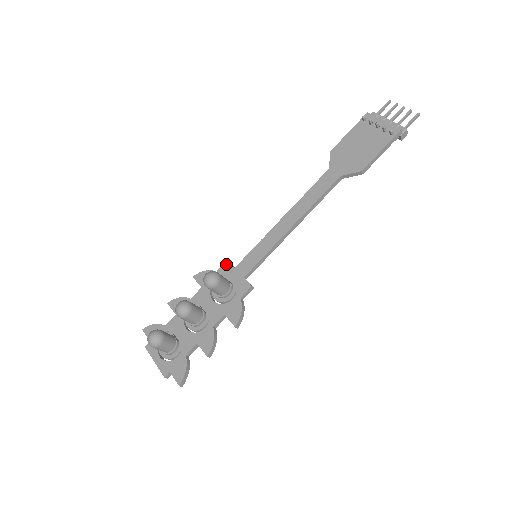
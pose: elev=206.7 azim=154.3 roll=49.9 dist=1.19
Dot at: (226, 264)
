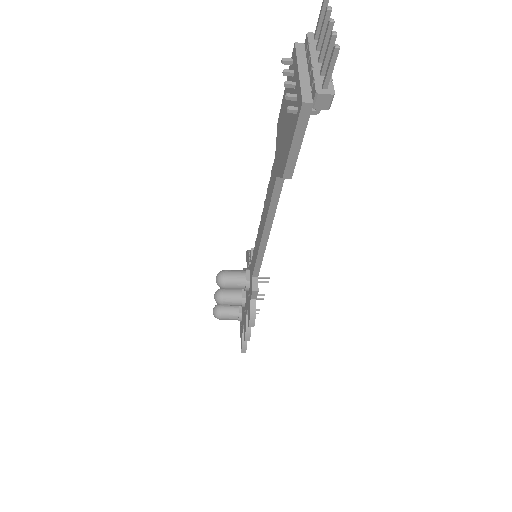
Dot at: occluded
